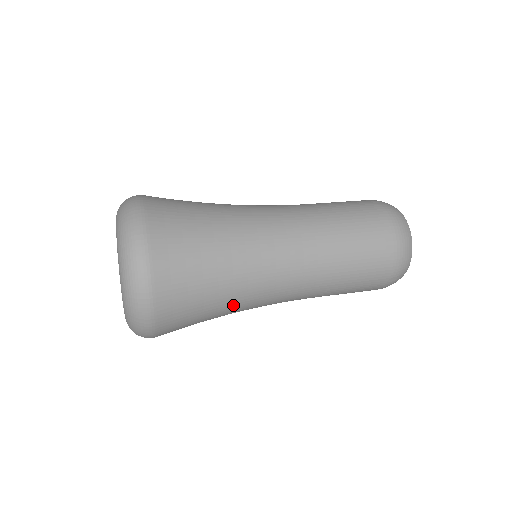
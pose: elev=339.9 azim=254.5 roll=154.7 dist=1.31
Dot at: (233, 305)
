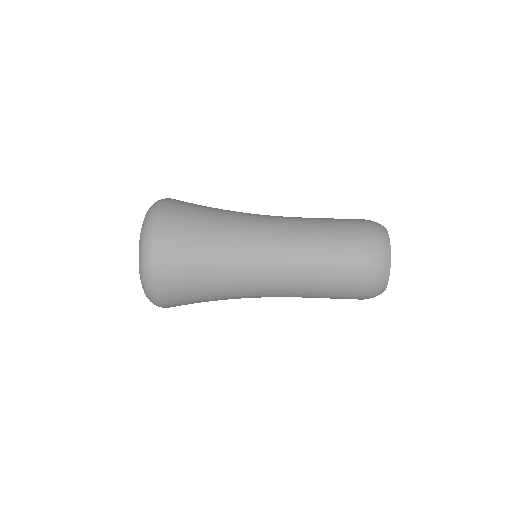
Dot at: (223, 274)
